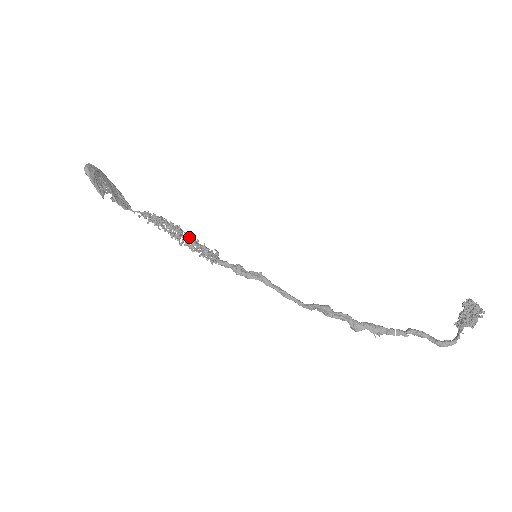
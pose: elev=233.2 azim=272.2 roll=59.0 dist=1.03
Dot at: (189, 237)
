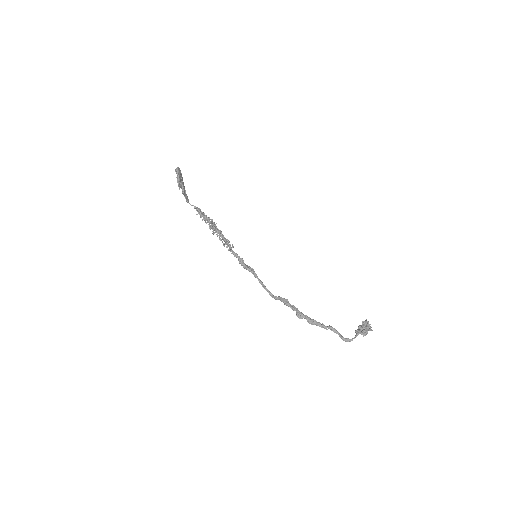
Dot at: (220, 231)
